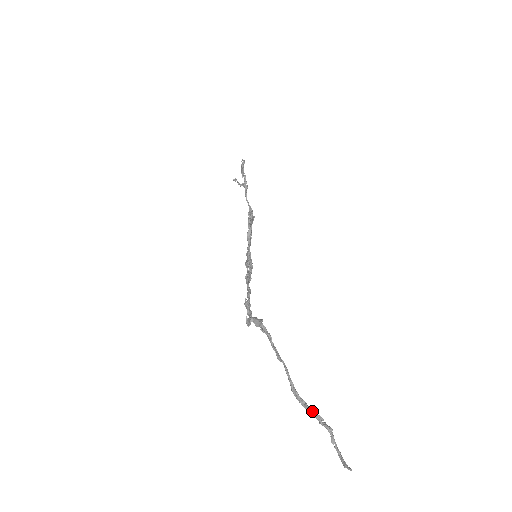
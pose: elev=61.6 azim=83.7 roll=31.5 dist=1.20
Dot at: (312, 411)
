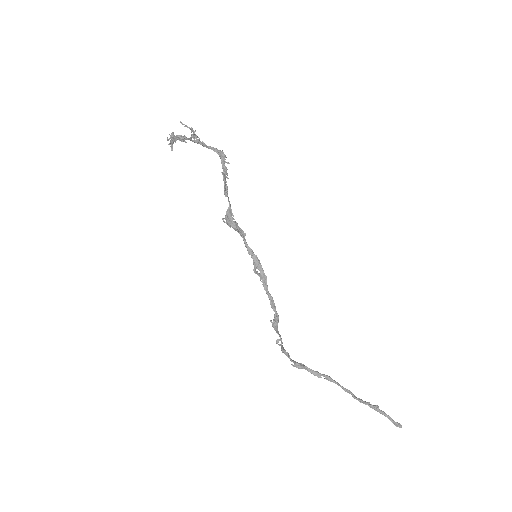
Dot at: occluded
